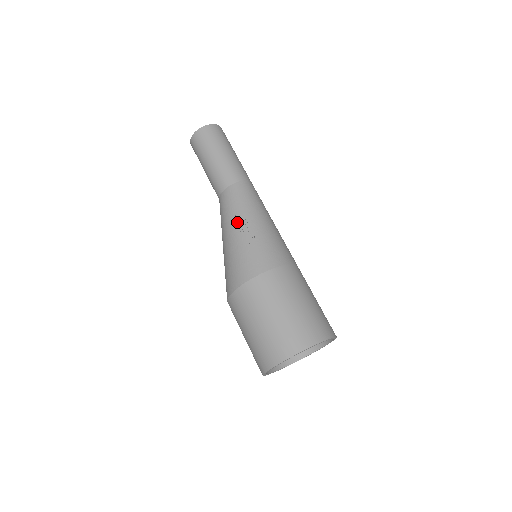
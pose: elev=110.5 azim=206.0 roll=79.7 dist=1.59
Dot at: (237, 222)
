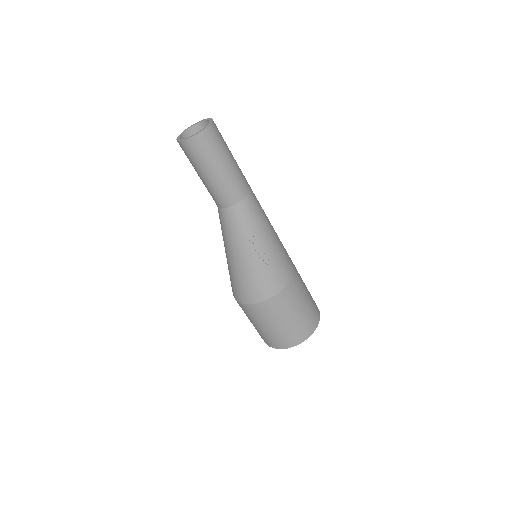
Dot at: (252, 244)
